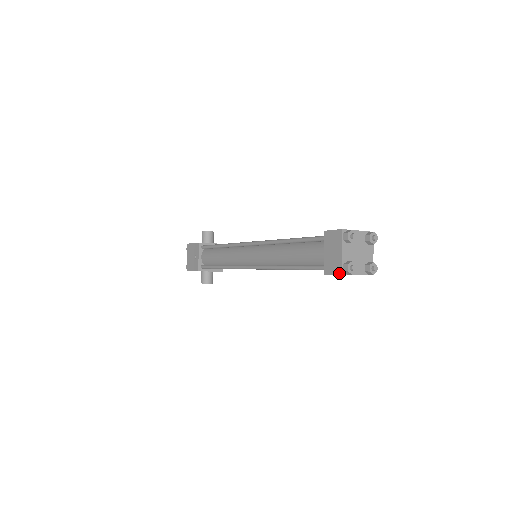
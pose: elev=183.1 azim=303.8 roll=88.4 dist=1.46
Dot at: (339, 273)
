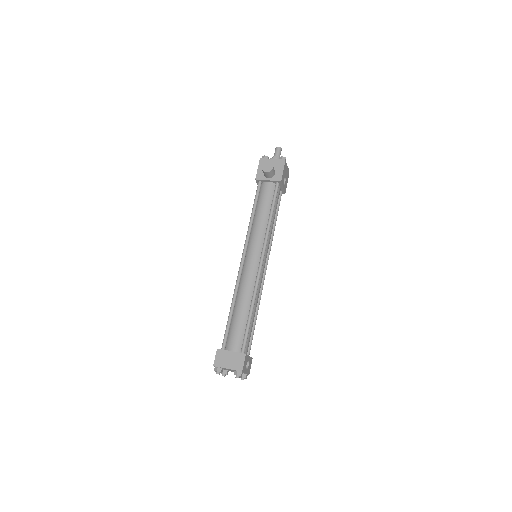
Dot at: occluded
